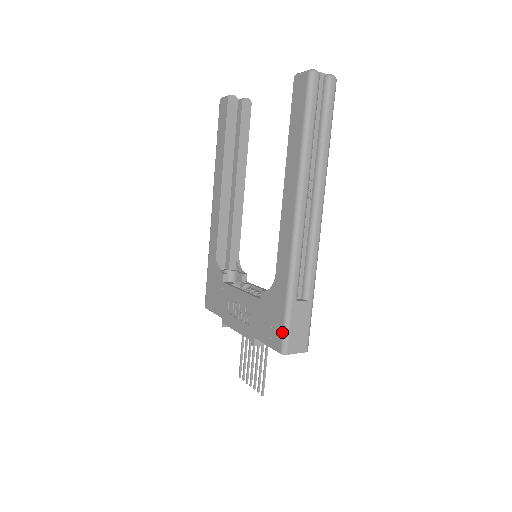
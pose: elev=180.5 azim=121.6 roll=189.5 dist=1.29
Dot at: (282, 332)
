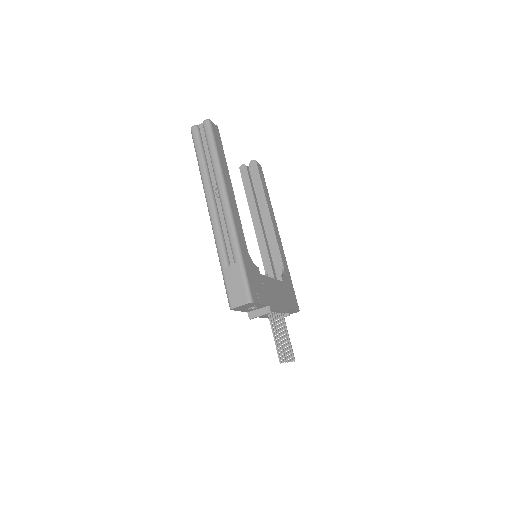
Dot at: (227, 293)
